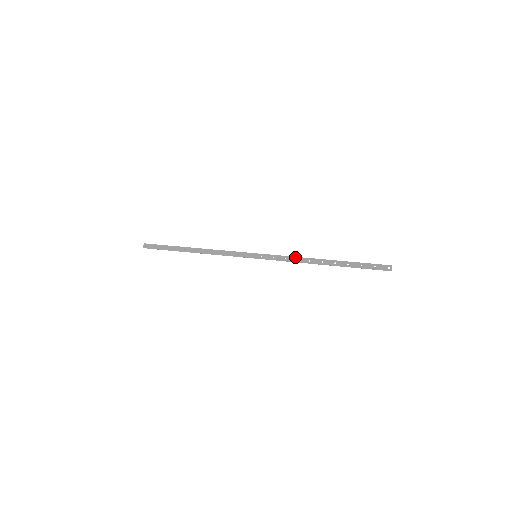
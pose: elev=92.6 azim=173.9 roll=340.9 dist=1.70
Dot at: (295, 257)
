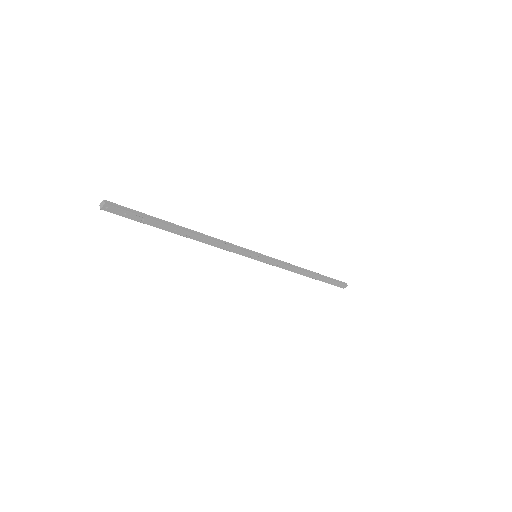
Dot at: (291, 267)
